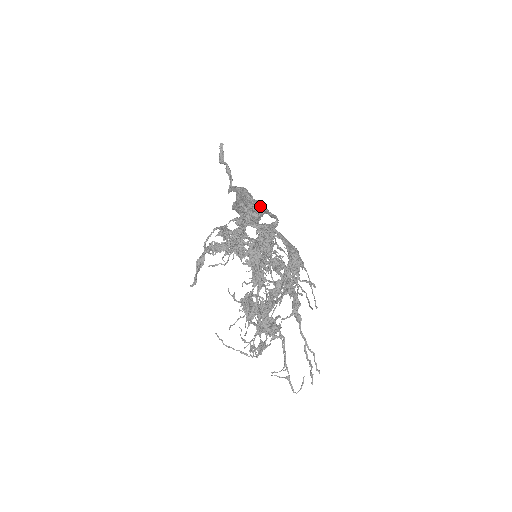
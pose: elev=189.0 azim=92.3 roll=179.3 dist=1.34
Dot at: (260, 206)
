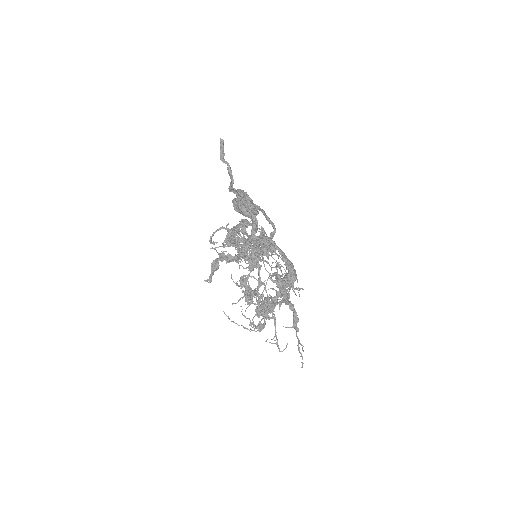
Dot at: (258, 208)
